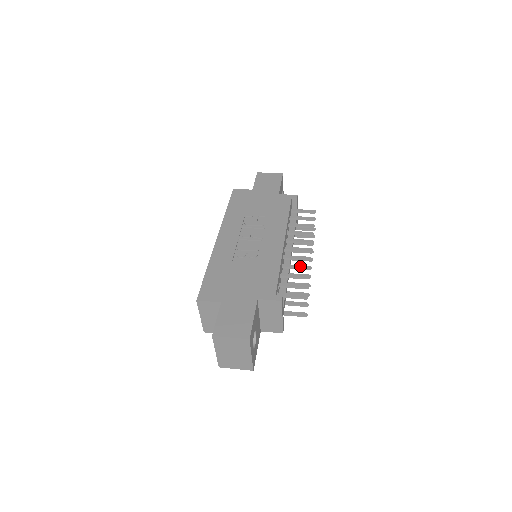
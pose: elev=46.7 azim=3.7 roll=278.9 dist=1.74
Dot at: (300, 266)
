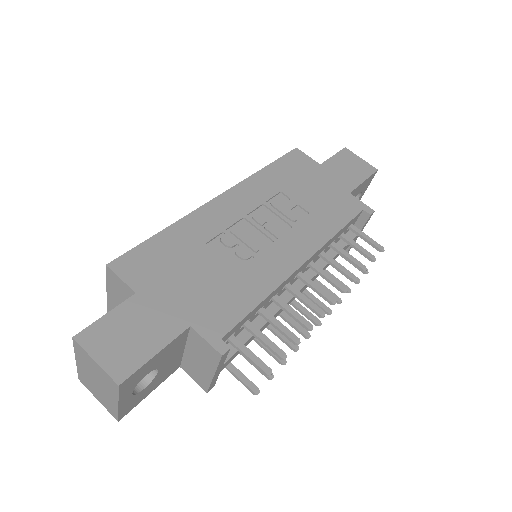
Dot at: (298, 316)
